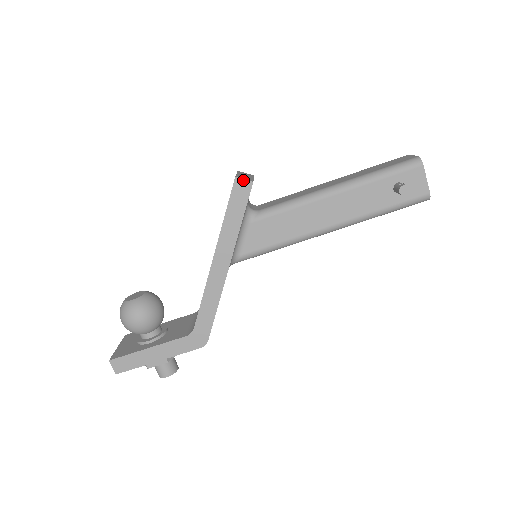
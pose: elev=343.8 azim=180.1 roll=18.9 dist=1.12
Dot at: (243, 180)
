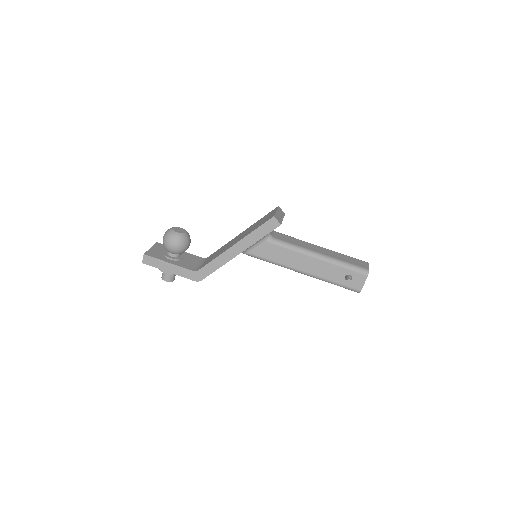
Dot at: (277, 220)
